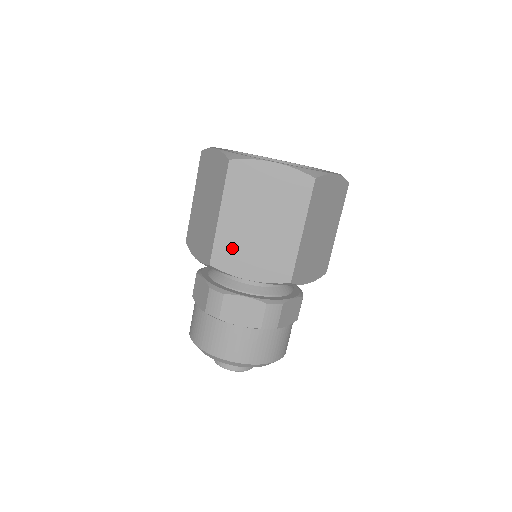
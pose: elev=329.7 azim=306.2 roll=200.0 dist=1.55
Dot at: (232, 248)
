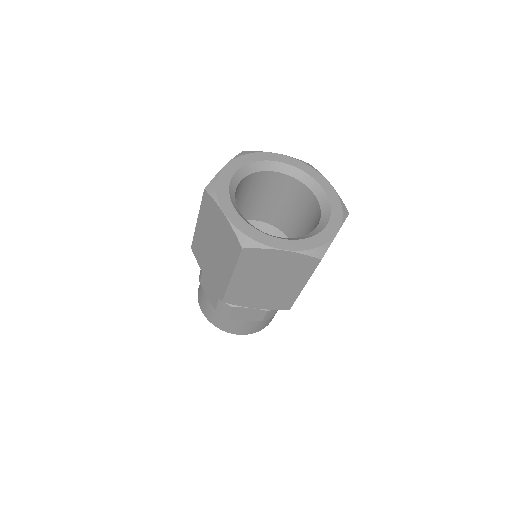
Dot at: (242, 294)
